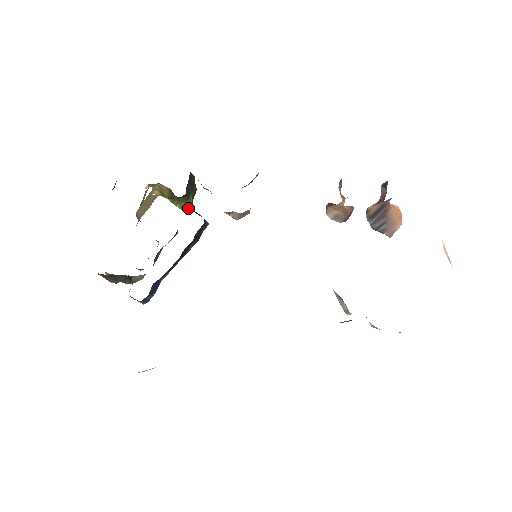
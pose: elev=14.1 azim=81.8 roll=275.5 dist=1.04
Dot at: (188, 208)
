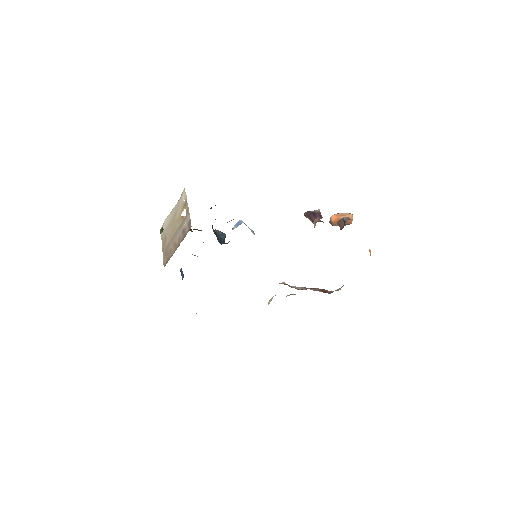
Dot at: occluded
